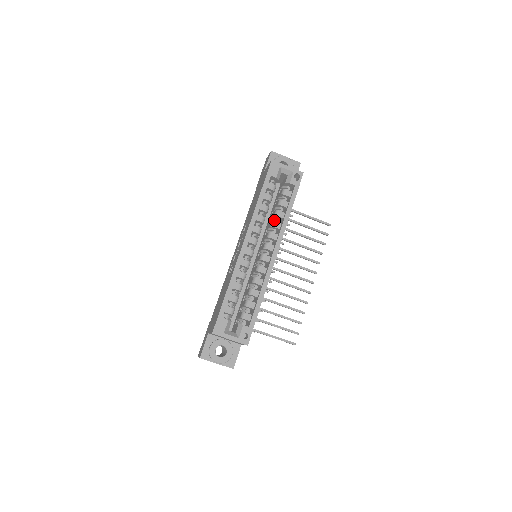
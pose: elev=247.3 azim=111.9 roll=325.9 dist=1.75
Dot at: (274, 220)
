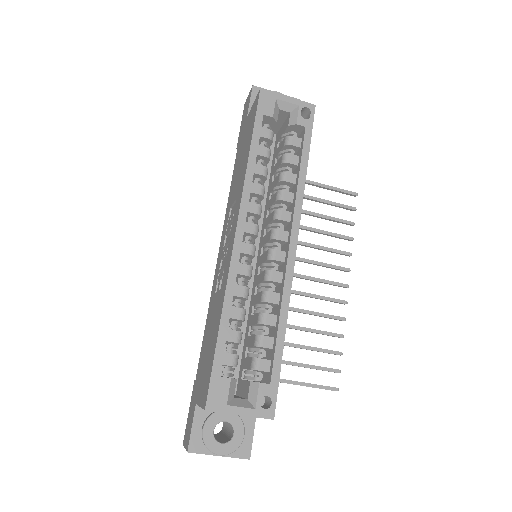
Dot at: occluded
